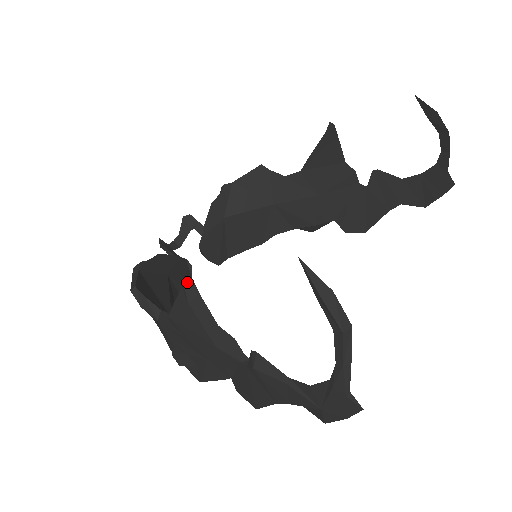
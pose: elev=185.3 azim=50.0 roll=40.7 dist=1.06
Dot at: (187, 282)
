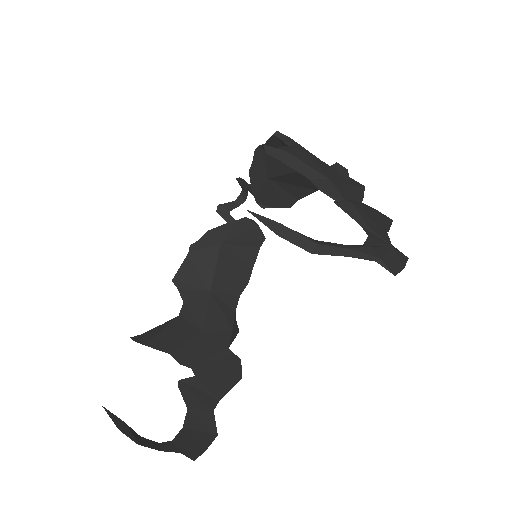
Dot at: (134, 340)
